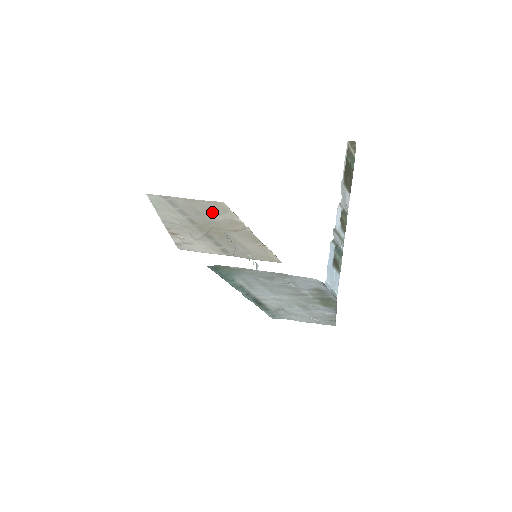
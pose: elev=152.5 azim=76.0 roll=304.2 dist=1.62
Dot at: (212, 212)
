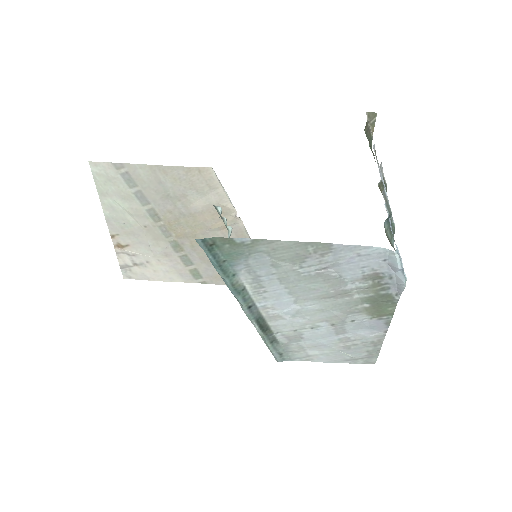
Dot at: (190, 191)
